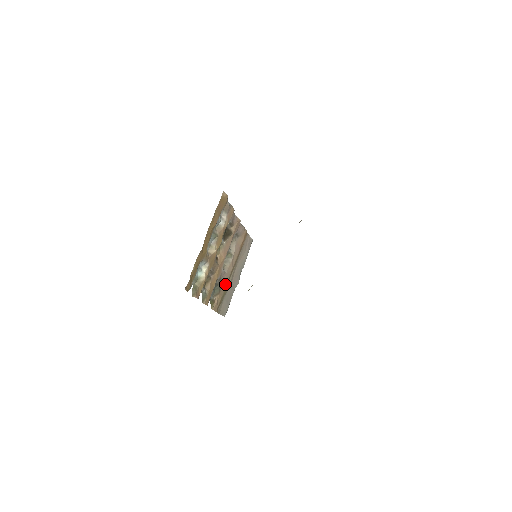
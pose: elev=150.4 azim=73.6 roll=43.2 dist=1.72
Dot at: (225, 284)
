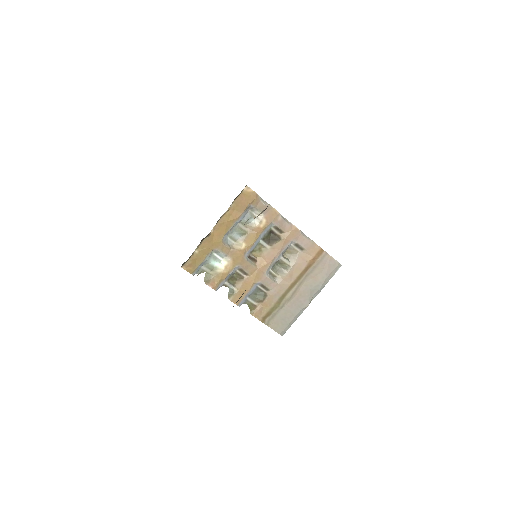
Dot at: (277, 296)
